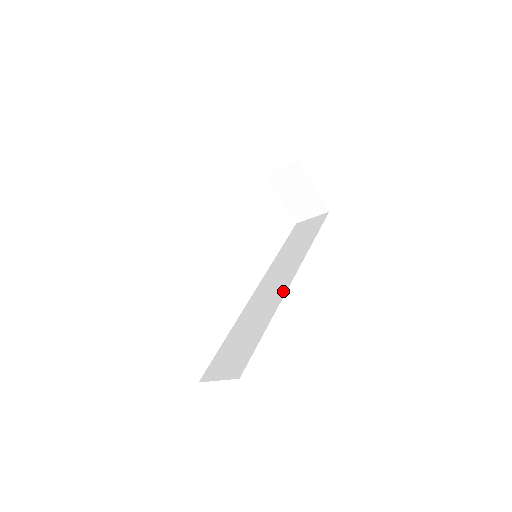
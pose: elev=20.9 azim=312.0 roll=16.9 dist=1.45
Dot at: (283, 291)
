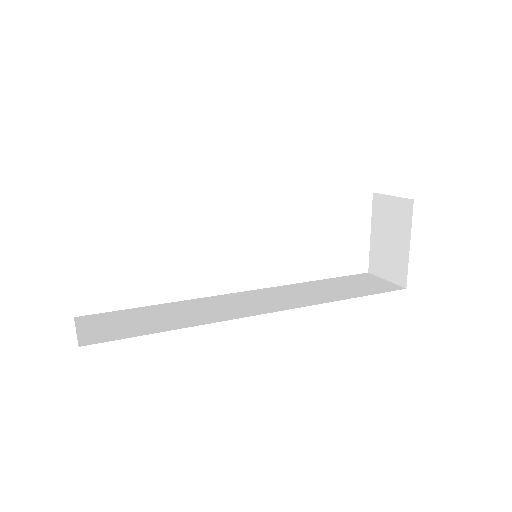
Dot at: (242, 314)
